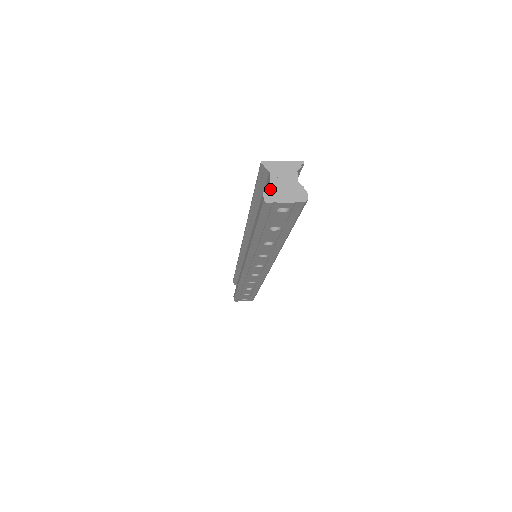
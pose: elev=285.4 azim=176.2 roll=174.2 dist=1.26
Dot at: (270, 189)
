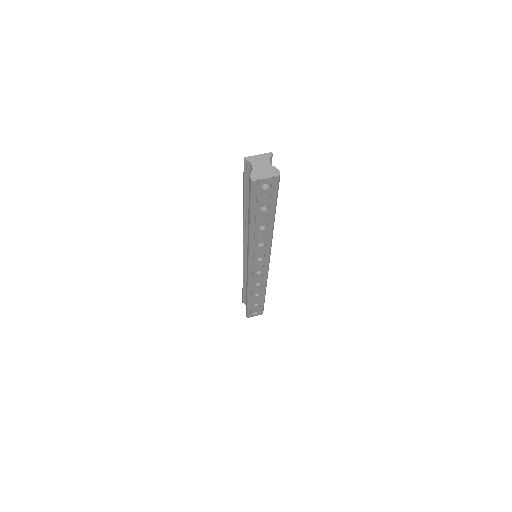
Dot at: (253, 172)
